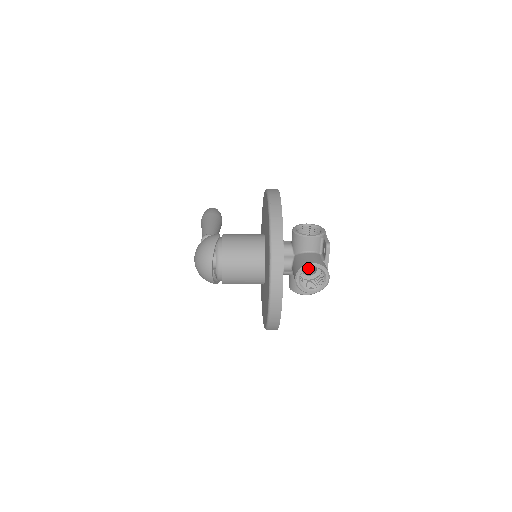
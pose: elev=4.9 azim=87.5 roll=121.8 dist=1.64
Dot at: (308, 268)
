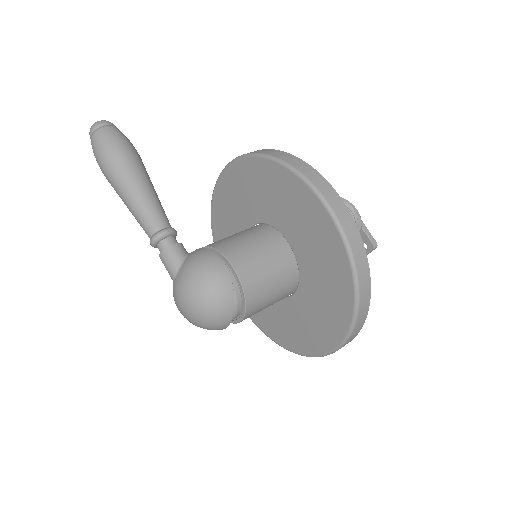
Dot at: occluded
